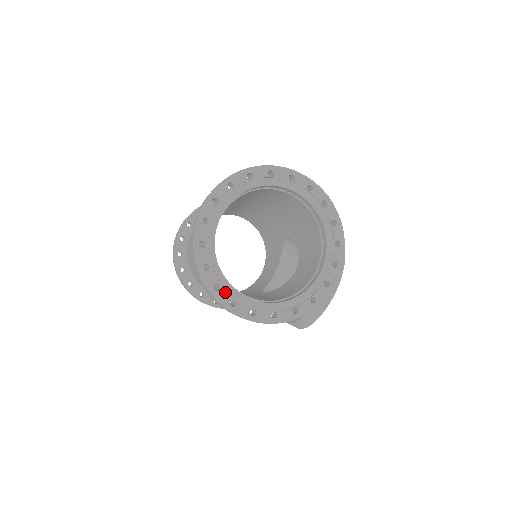
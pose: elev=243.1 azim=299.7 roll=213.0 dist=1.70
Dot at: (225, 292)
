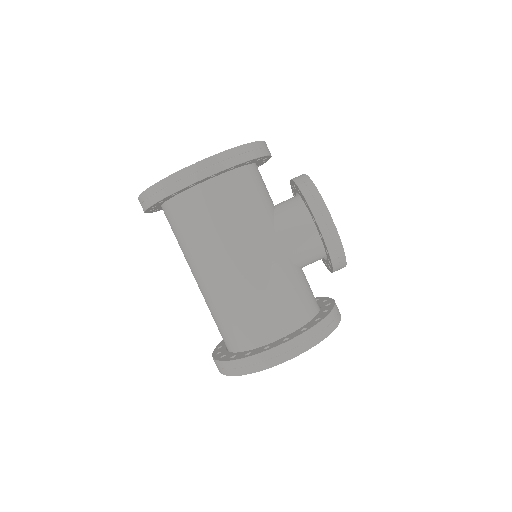
Dot at: occluded
